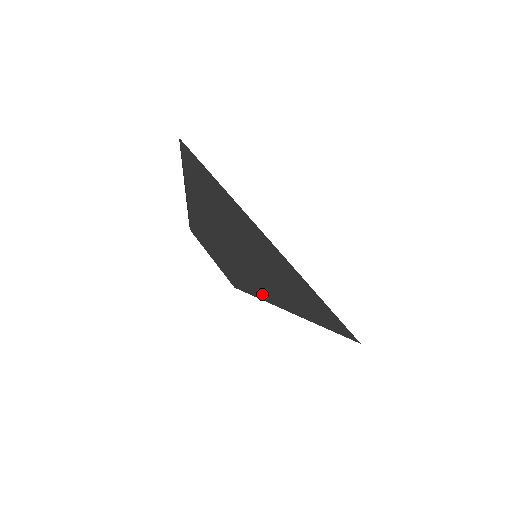
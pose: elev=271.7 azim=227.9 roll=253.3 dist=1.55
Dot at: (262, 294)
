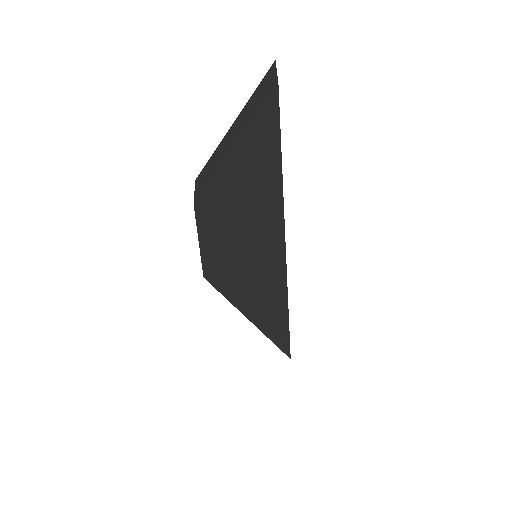
Dot at: (231, 295)
